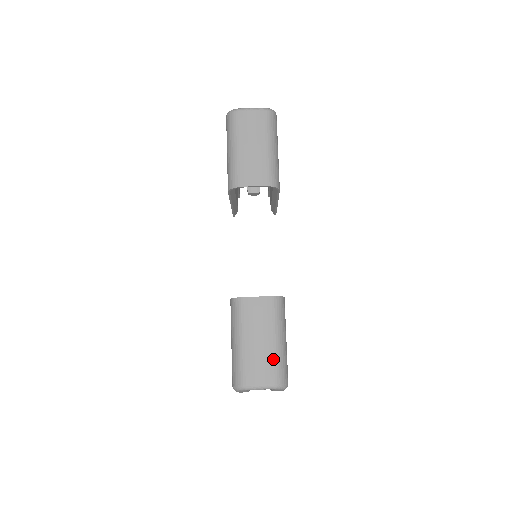
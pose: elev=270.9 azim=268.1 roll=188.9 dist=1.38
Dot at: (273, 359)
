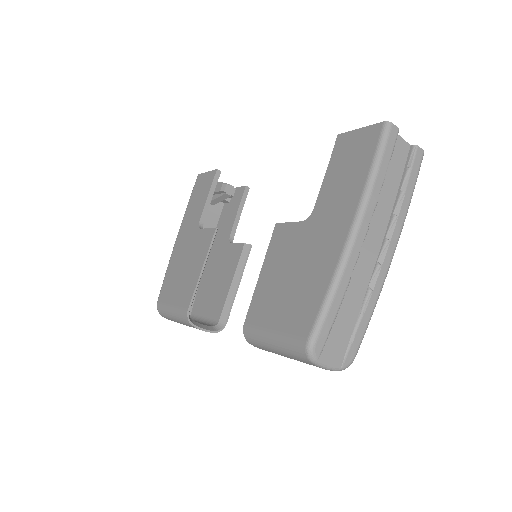
Dot at: occluded
